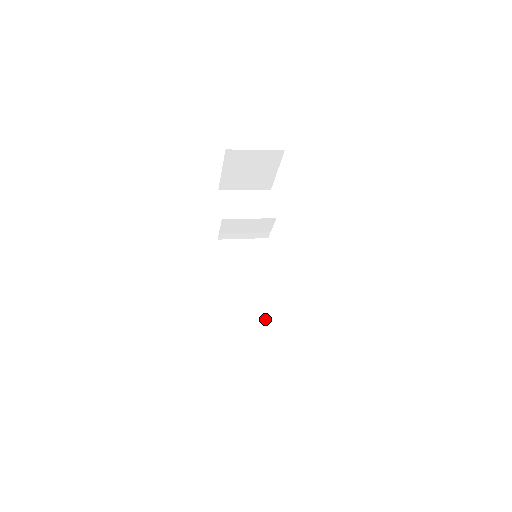
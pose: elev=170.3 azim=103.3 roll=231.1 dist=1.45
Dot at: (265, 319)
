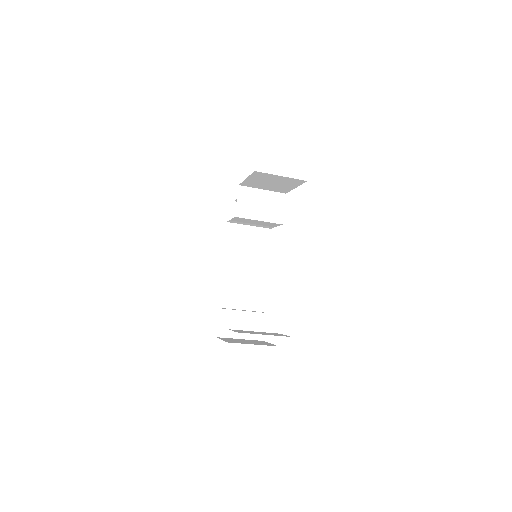
Dot at: (249, 303)
